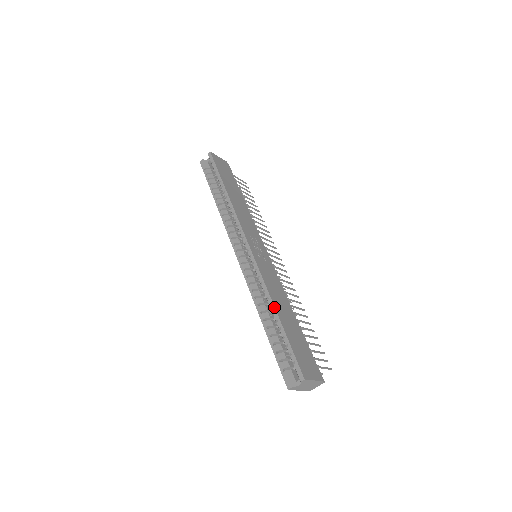
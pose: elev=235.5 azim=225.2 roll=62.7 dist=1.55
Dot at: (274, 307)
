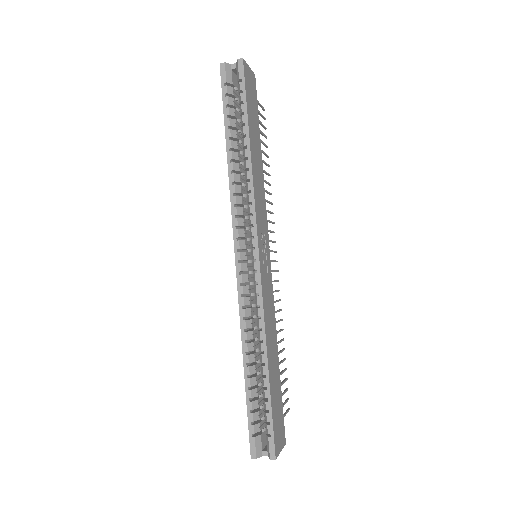
Dot at: (267, 358)
